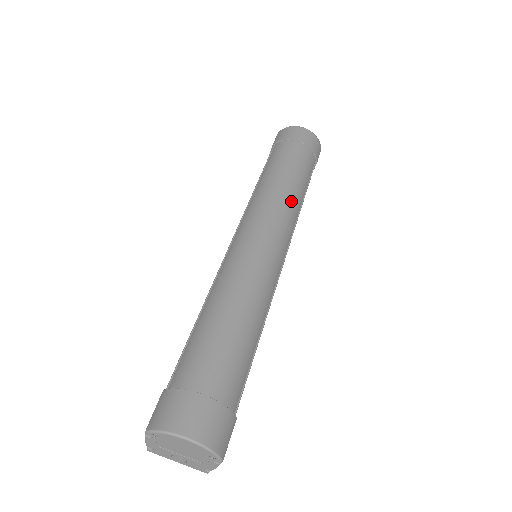
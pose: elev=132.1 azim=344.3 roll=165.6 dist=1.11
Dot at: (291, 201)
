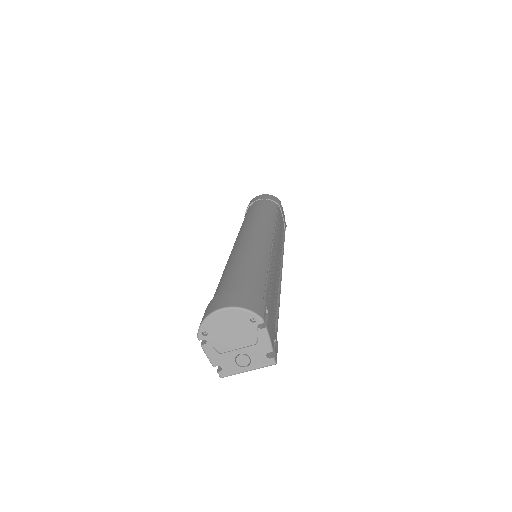
Dot at: (263, 218)
